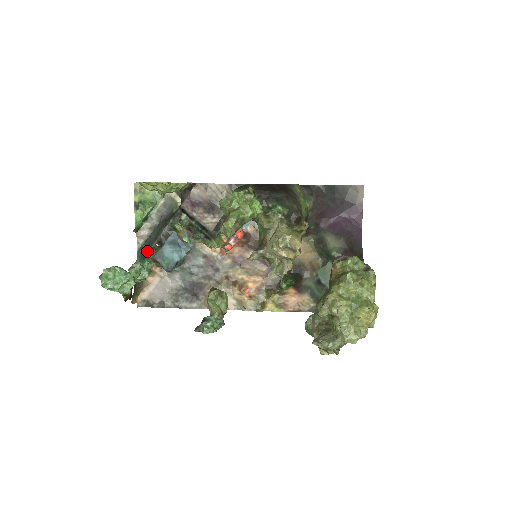
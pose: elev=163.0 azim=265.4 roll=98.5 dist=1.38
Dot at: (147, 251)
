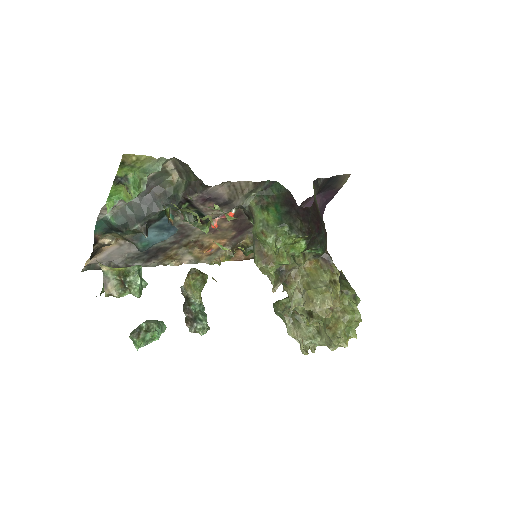
Dot at: (120, 231)
